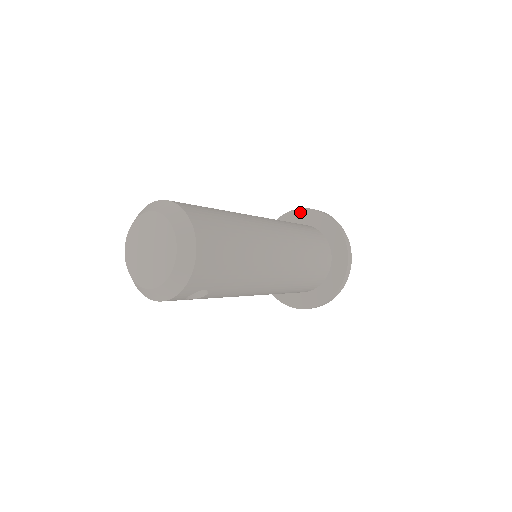
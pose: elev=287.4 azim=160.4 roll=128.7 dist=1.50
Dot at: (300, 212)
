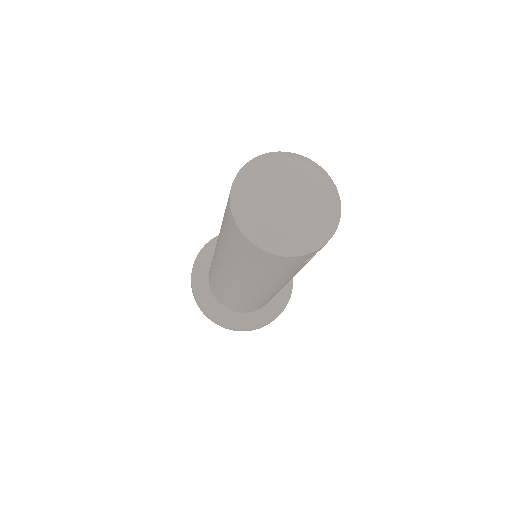
Dot at: occluded
